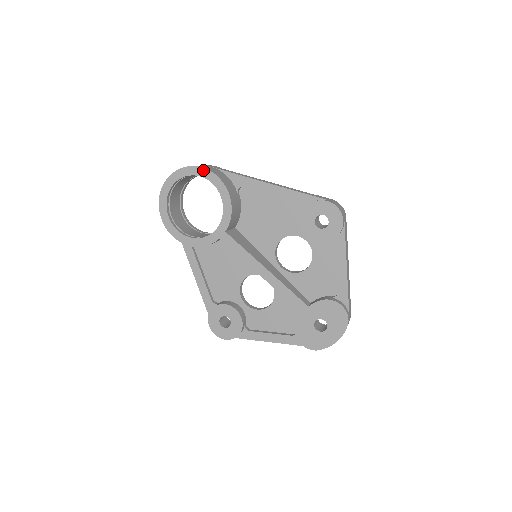
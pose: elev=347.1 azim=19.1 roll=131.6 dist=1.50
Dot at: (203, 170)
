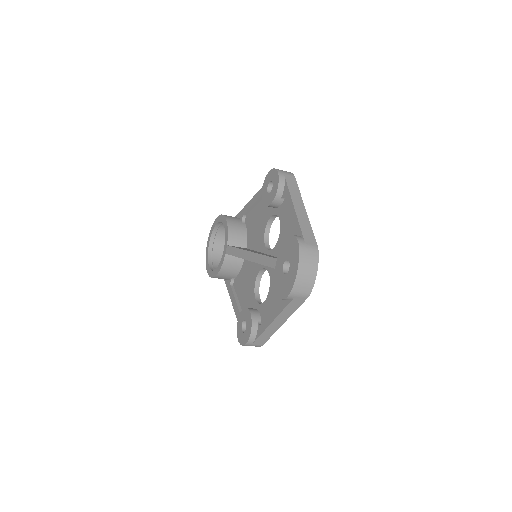
Dot at: (217, 218)
